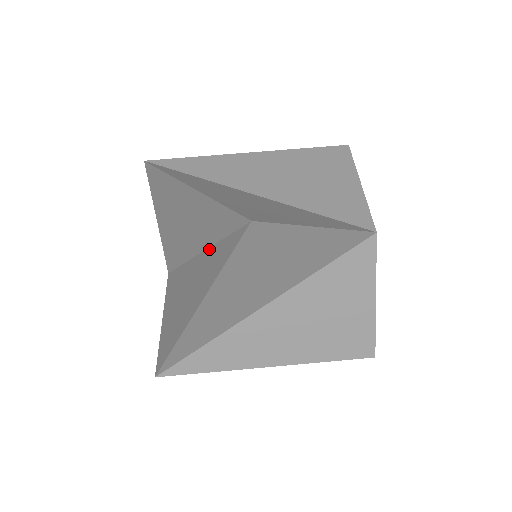
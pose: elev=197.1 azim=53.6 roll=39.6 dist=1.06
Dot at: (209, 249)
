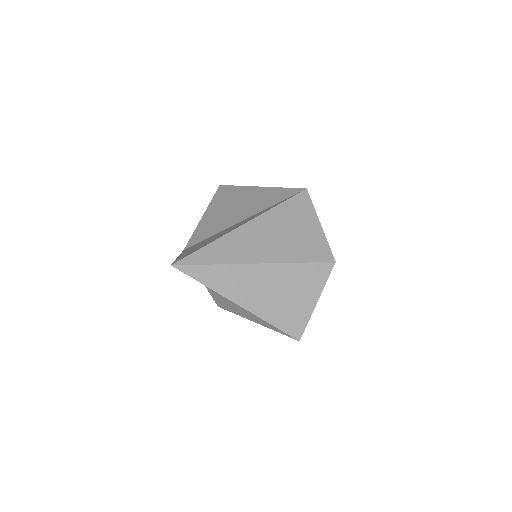
Dot at: occluded
